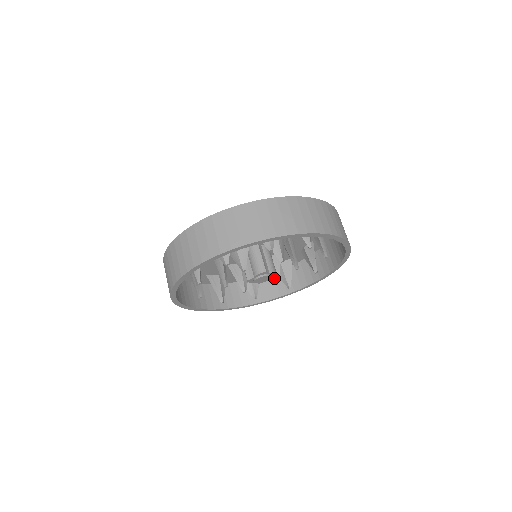
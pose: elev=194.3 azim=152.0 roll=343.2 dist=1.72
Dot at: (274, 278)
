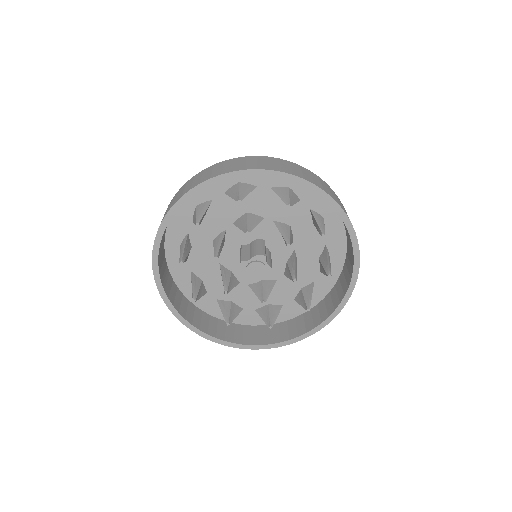
Dot at: (262, 297)
